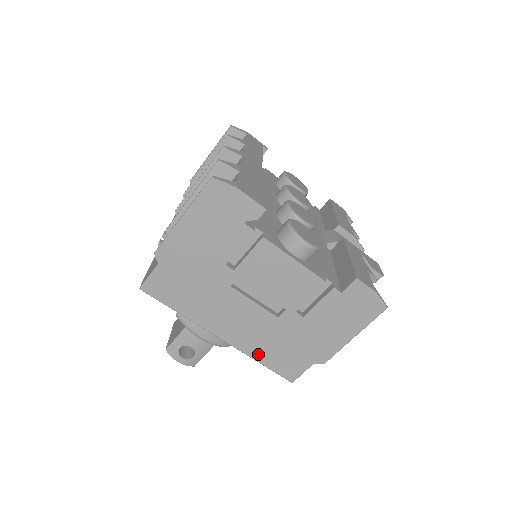
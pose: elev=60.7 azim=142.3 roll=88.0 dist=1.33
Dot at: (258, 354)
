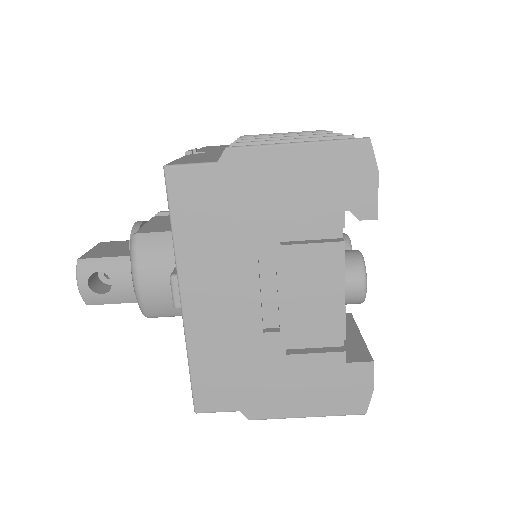
Dot at: (199, 352)
